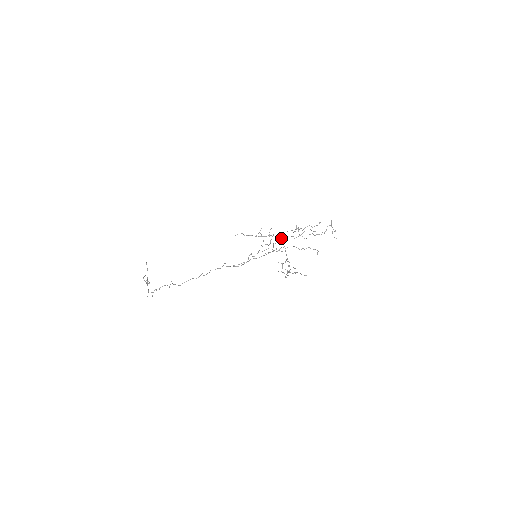
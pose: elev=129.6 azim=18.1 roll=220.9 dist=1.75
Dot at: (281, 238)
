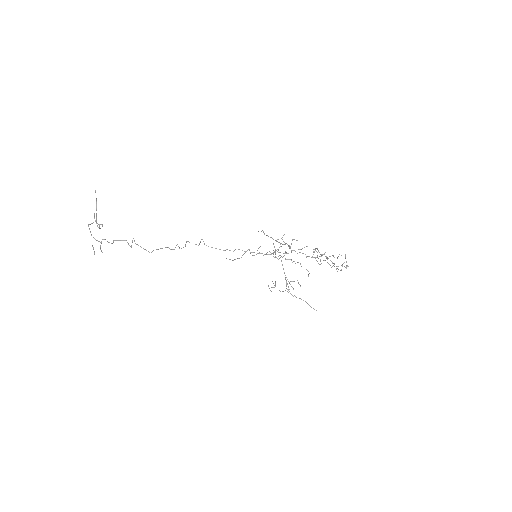
Dot at: occluded
